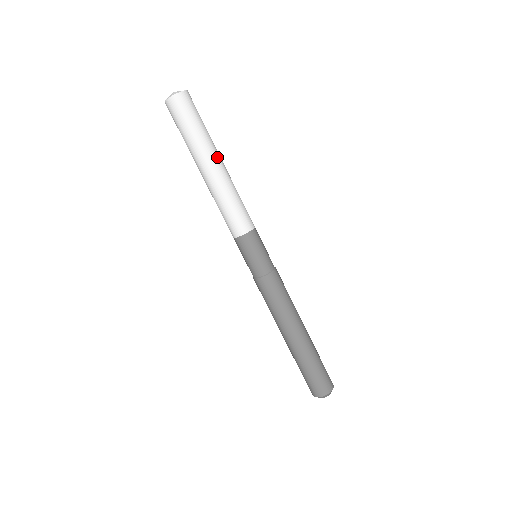
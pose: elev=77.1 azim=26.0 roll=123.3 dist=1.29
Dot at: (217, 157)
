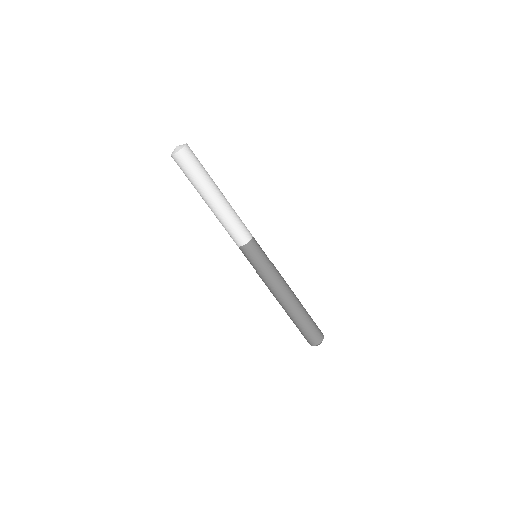
Dot at: (219, 189)
